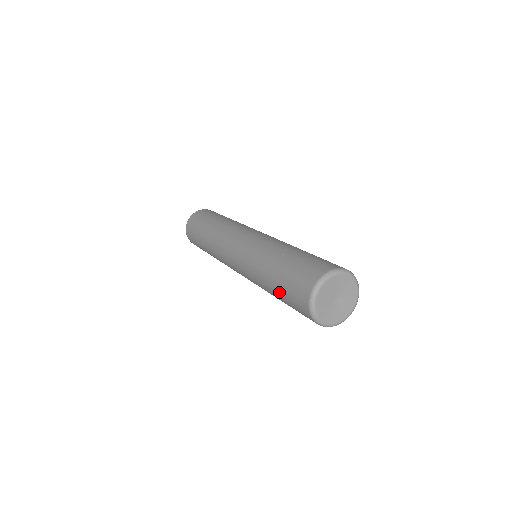
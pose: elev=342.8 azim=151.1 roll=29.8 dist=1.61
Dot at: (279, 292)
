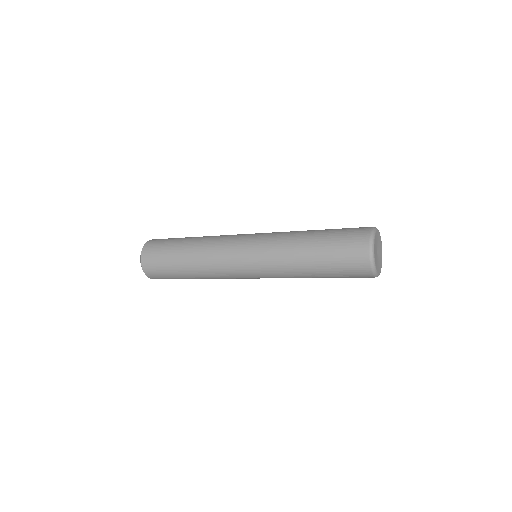
Dot at: (324, 249)
